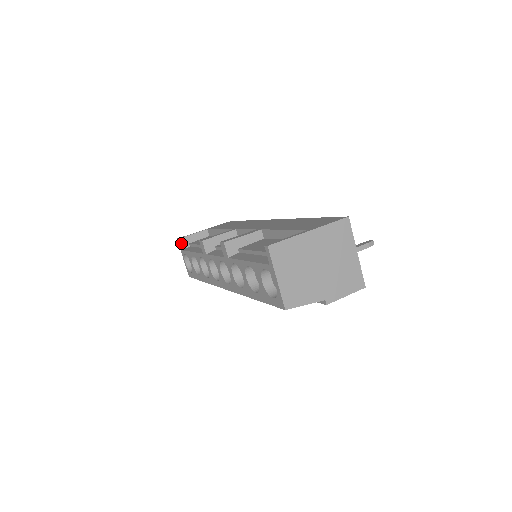
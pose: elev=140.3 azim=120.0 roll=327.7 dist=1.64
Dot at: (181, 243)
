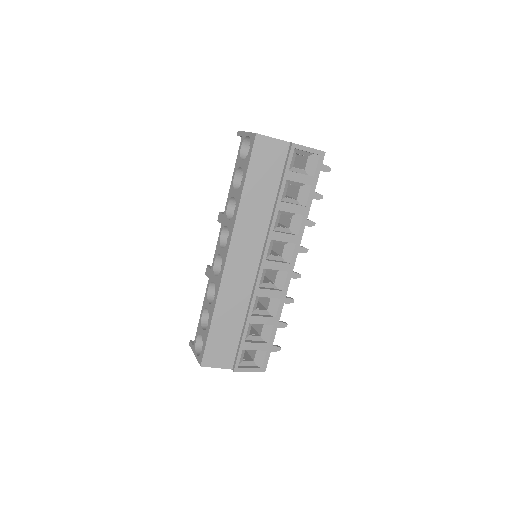
Dot at: (193, 343)
